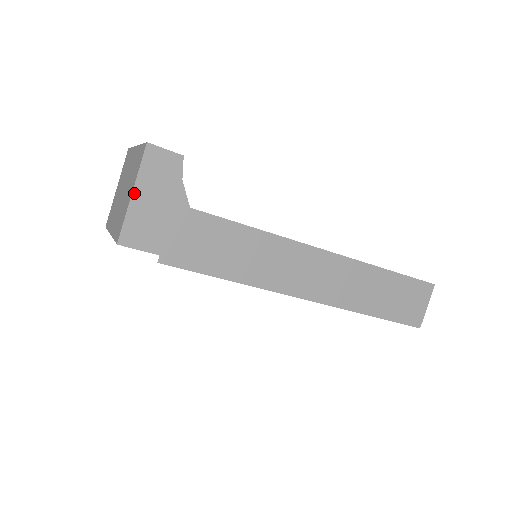
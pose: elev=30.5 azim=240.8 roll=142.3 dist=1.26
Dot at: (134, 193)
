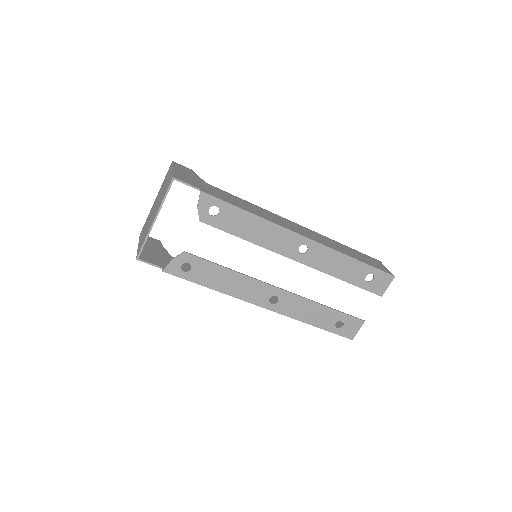
Dot at: (174, 169)
